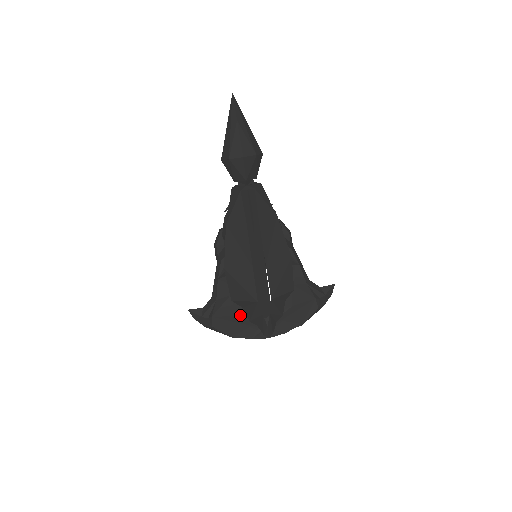
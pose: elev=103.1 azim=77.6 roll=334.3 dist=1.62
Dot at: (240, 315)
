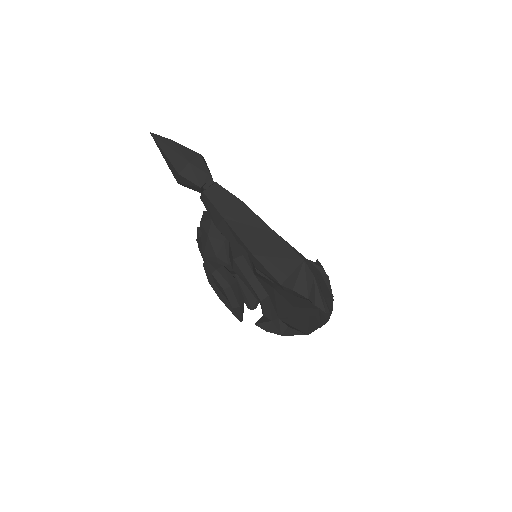
Dot at: (294, 306)
